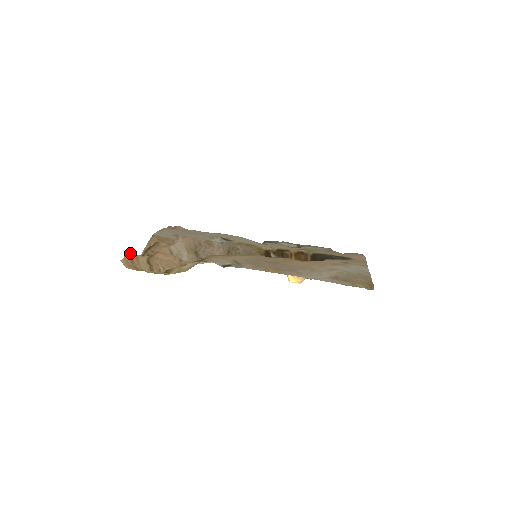
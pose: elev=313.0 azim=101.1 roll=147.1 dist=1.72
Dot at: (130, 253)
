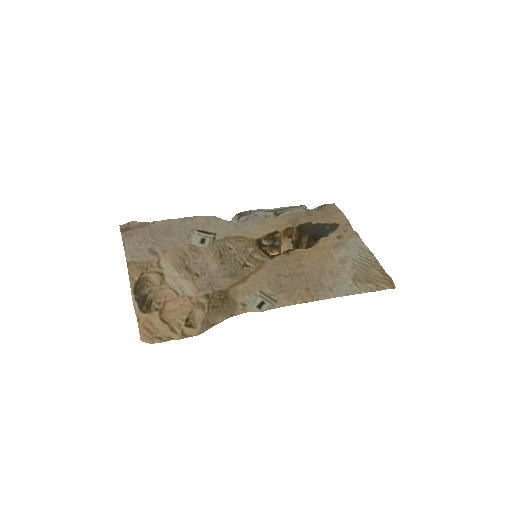
Dot at: (140, 321)
